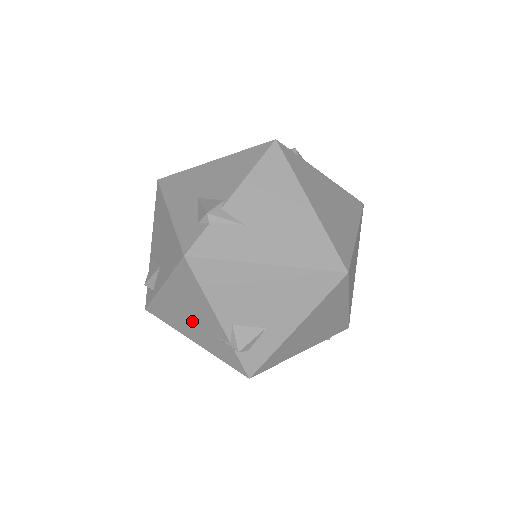
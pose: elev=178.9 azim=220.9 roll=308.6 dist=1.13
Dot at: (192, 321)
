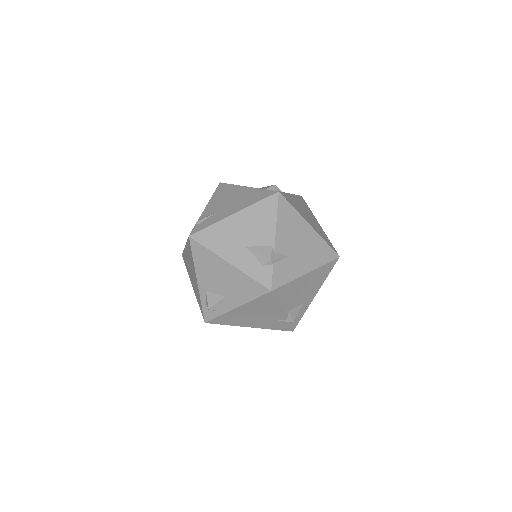
Dot at: (256, 318)
